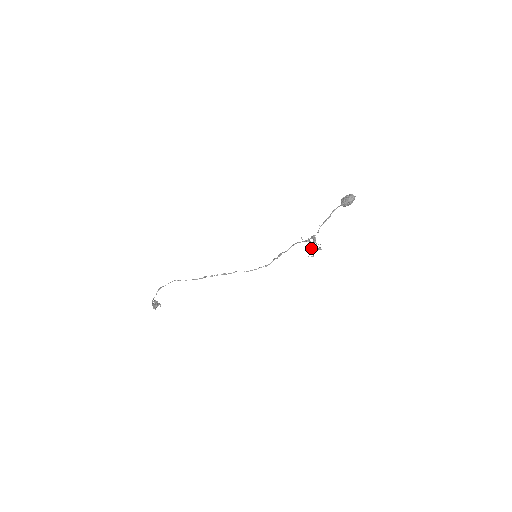
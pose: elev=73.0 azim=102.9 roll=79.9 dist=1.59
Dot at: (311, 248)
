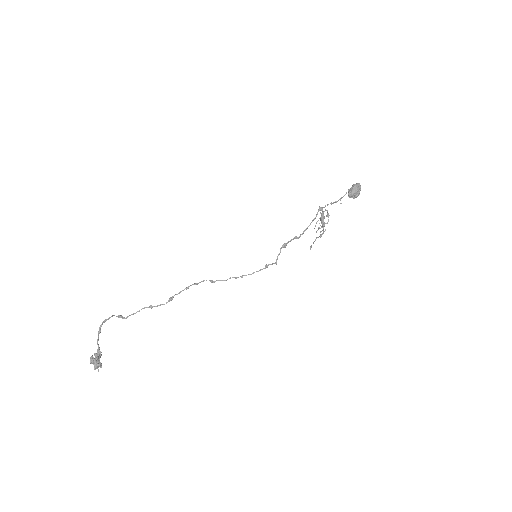
Dot at: (320, 231)
